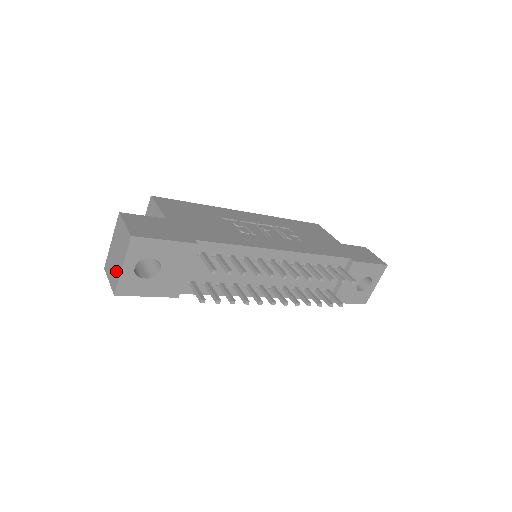
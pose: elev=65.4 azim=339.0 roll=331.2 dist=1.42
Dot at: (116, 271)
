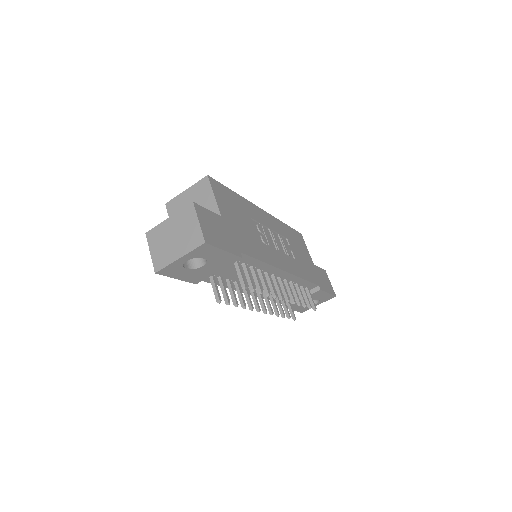
Dot at: (167, 254)
